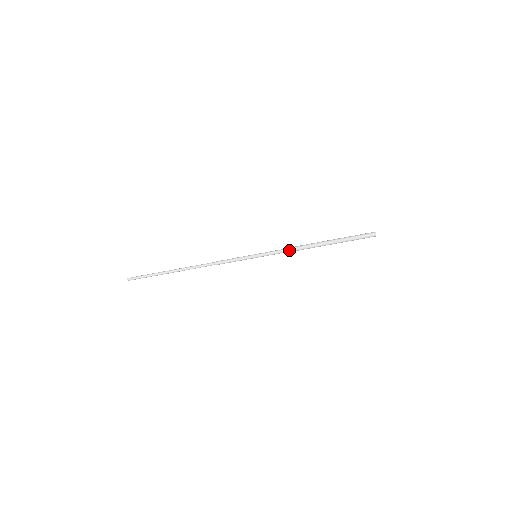
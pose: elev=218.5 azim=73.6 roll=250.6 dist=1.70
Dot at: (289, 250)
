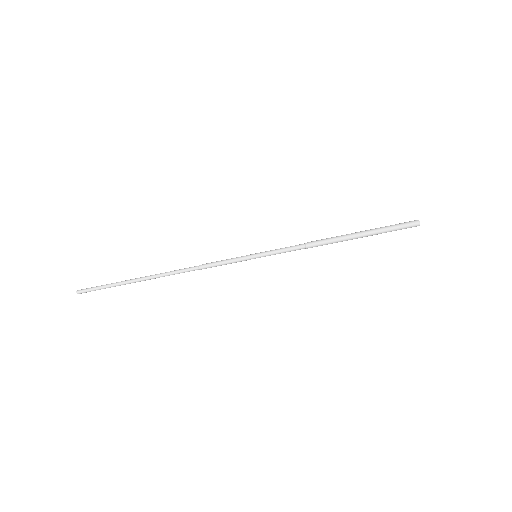
Dot at: (301, 244)
